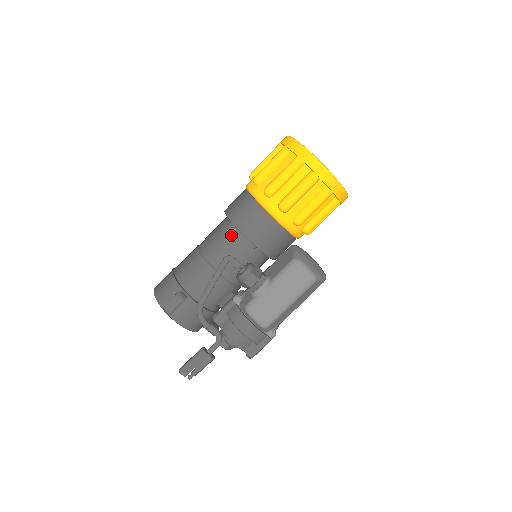
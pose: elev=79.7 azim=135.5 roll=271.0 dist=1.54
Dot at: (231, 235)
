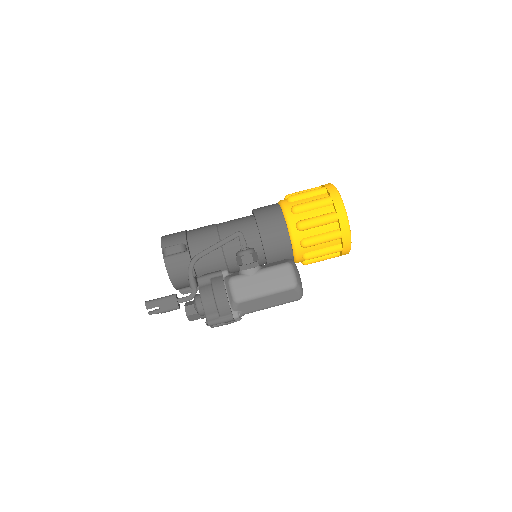
Dot at: (248, 226)
